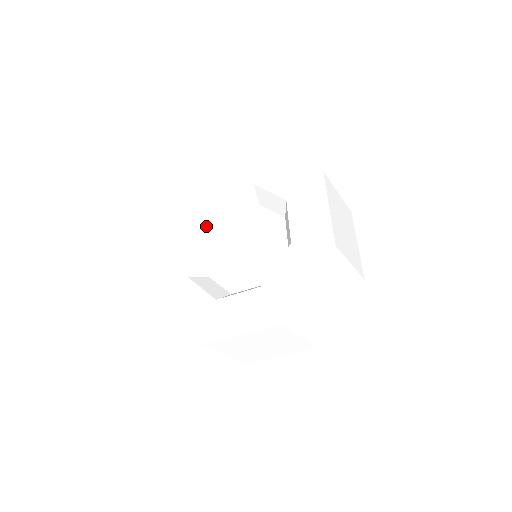
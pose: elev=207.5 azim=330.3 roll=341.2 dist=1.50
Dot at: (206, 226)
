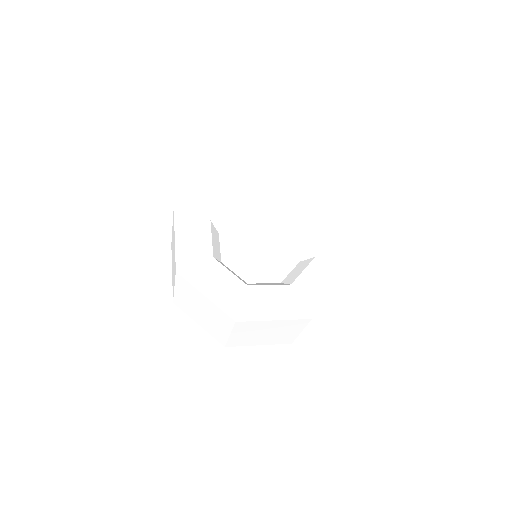
Dot at: (215, 245)
